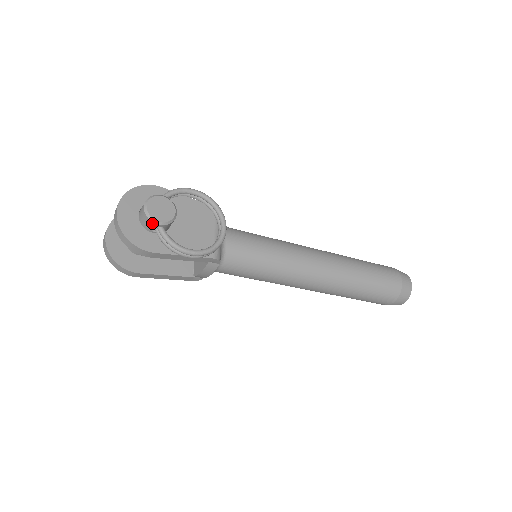
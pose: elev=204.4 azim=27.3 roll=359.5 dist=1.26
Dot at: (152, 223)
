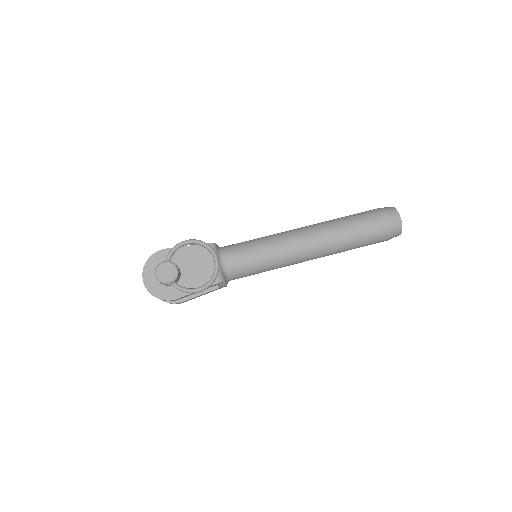
Dot at: (165, 284)
